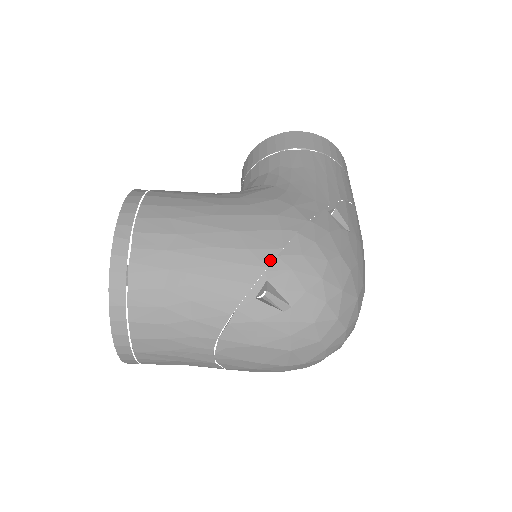
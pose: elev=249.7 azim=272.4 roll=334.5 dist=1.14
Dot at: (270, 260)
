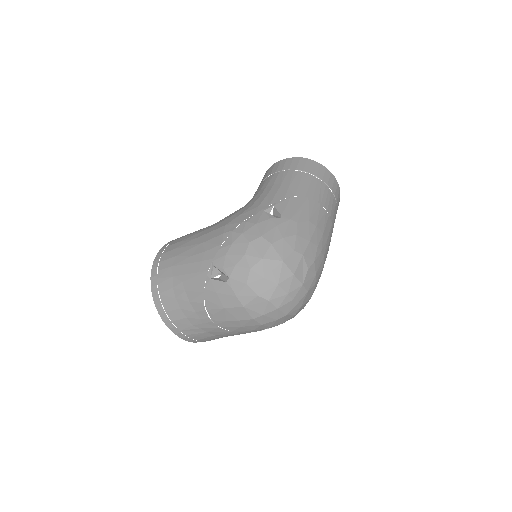
Dot at: (215, 253)
